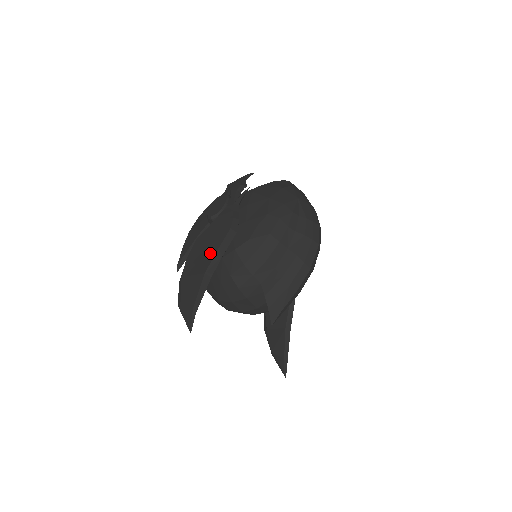
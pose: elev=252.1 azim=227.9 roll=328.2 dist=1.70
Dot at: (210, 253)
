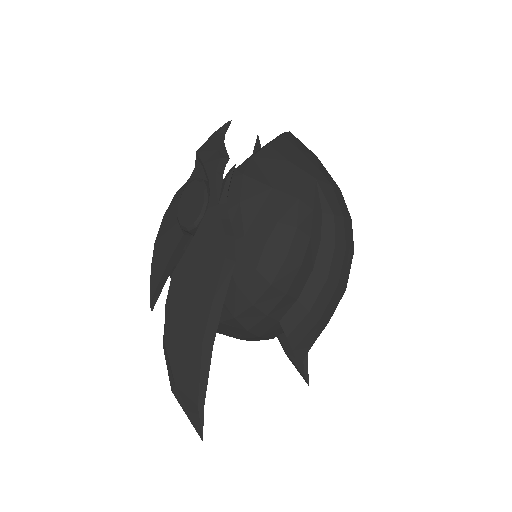
Dot at: (202, 304)
